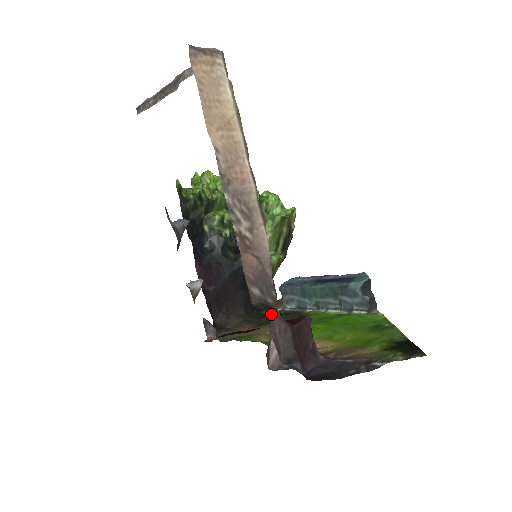
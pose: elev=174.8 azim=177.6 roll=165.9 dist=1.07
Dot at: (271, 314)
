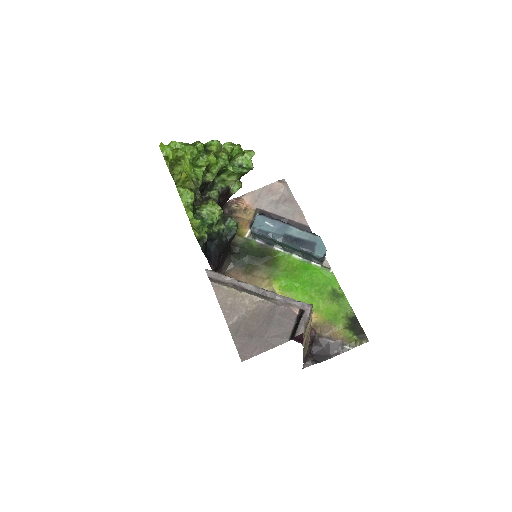
Dot at: (306, 354)
